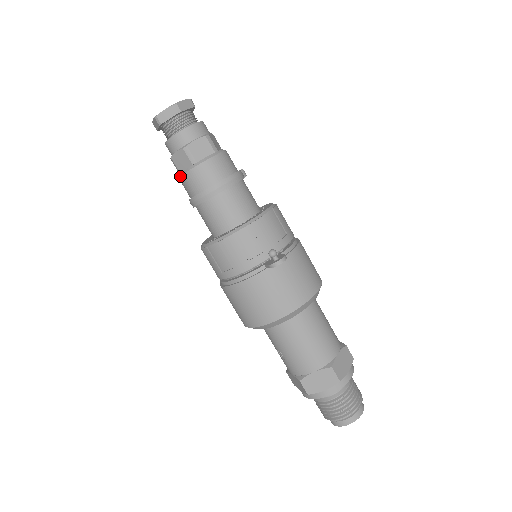
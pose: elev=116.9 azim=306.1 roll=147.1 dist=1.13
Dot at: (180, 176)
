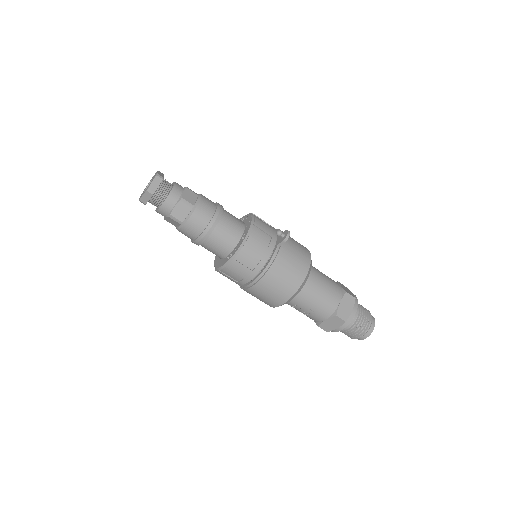
Dot at: (185, 223)
